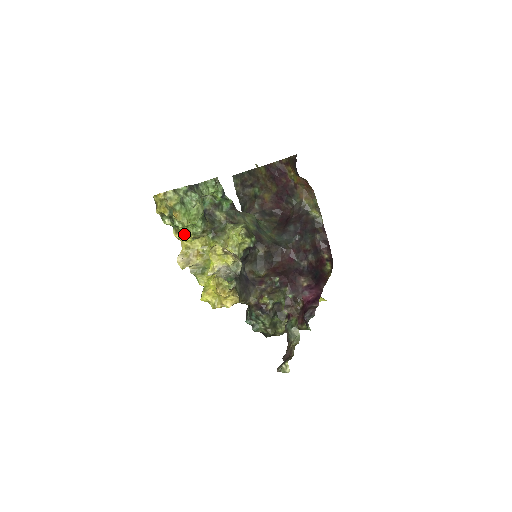
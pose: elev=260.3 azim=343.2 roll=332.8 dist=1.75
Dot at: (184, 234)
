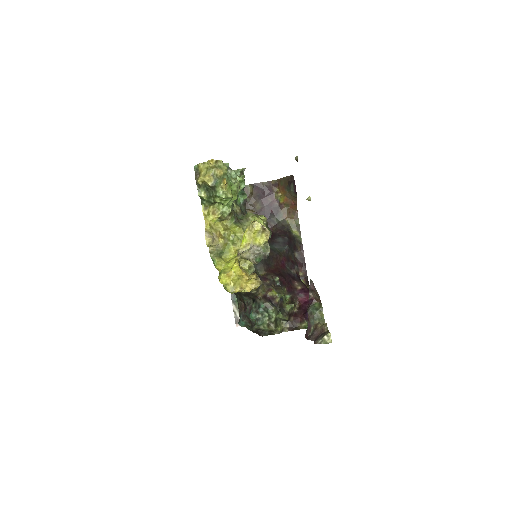
Dot at: (212, 212)
